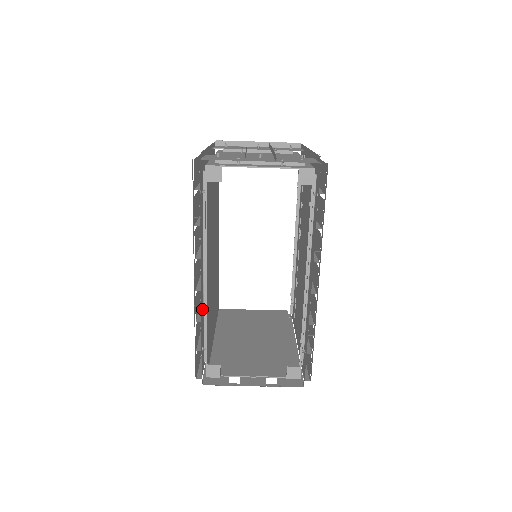
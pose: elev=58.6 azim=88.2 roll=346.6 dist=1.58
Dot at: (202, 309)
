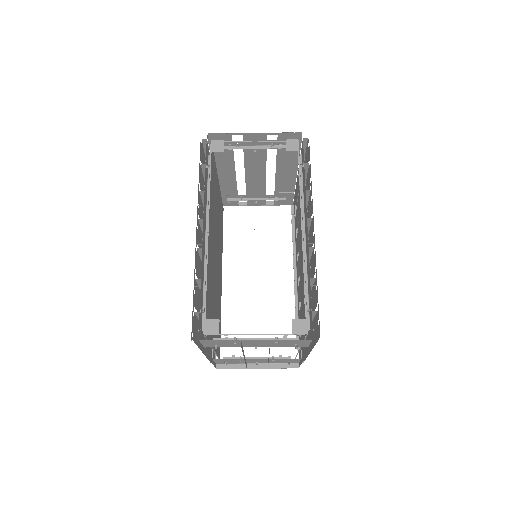
Dot at: (202, 267)
